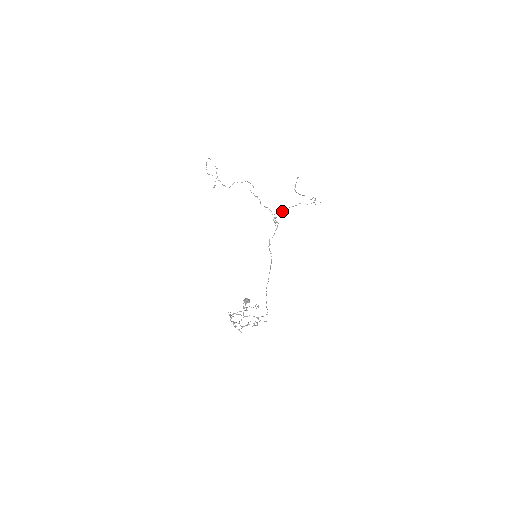
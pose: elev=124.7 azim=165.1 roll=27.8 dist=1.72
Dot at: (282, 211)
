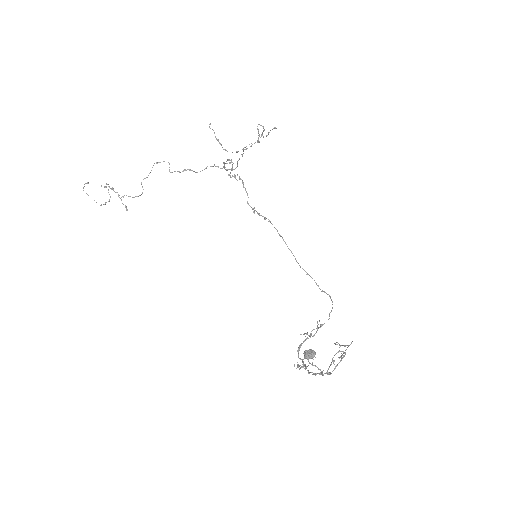
Dot at: (229, 163)
